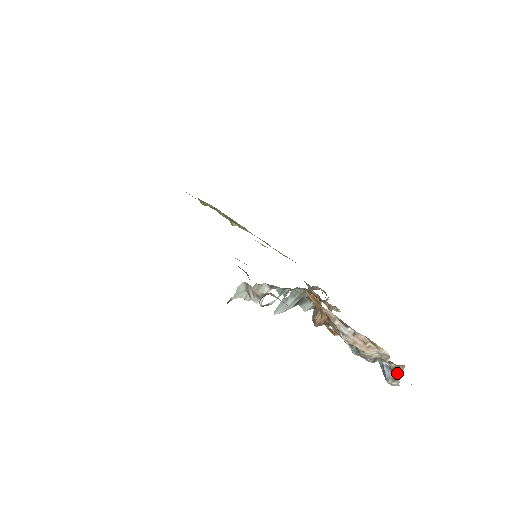
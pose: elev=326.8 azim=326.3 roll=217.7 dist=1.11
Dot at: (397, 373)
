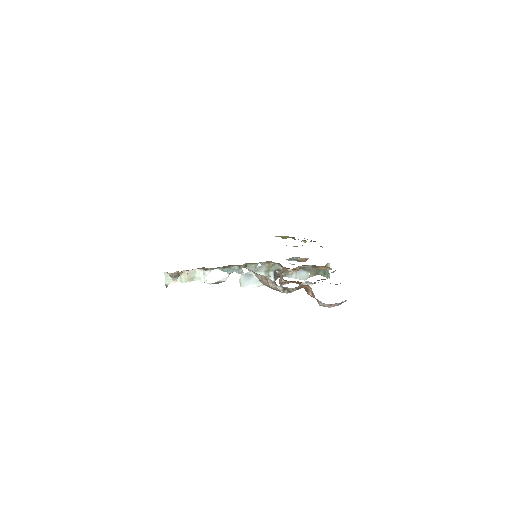
Dot at: (310, 294)
